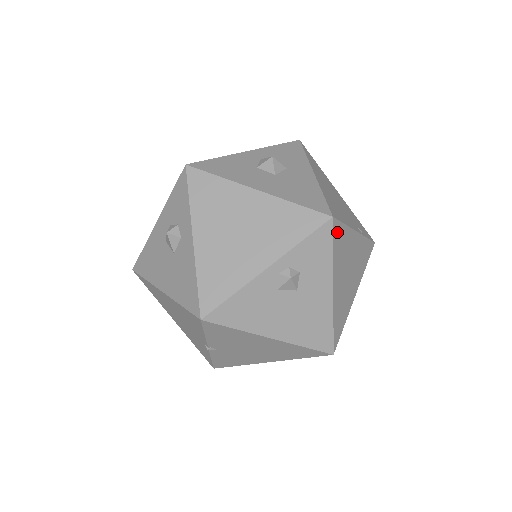
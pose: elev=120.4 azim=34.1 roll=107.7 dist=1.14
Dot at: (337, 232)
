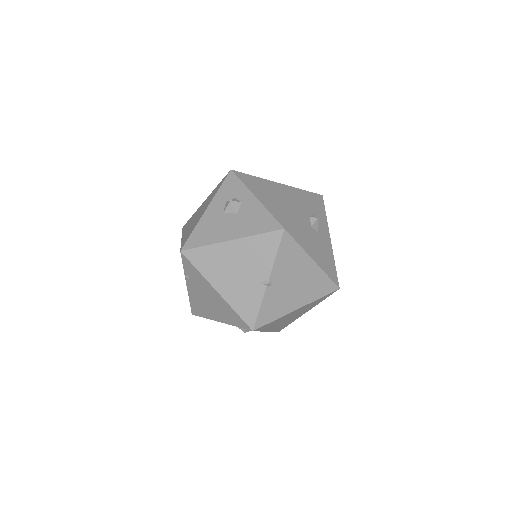
Dot at: occluded
